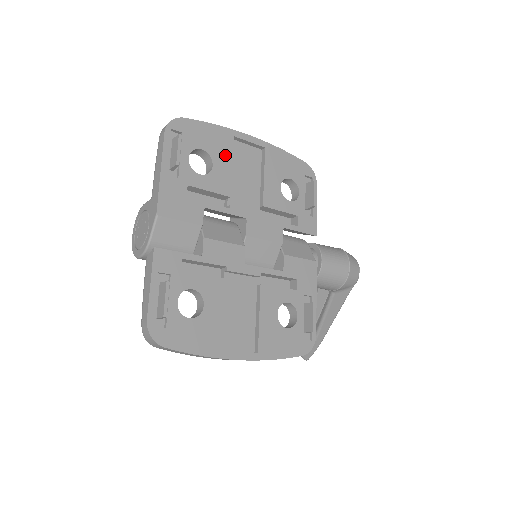
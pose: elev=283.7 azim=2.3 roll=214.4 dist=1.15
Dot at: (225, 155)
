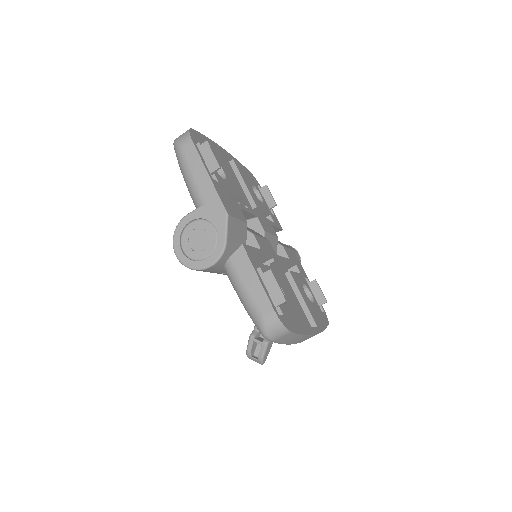
Dot at: (223, 163)
